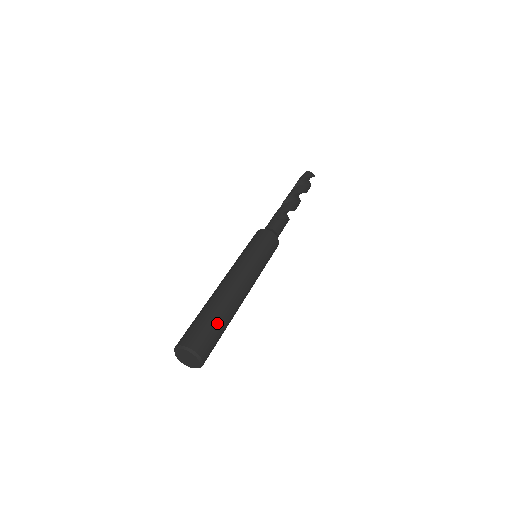
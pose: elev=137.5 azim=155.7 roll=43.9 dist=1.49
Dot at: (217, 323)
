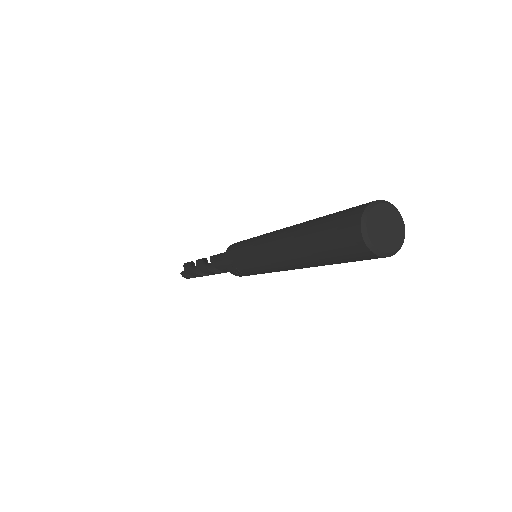
Dot at: occluded
